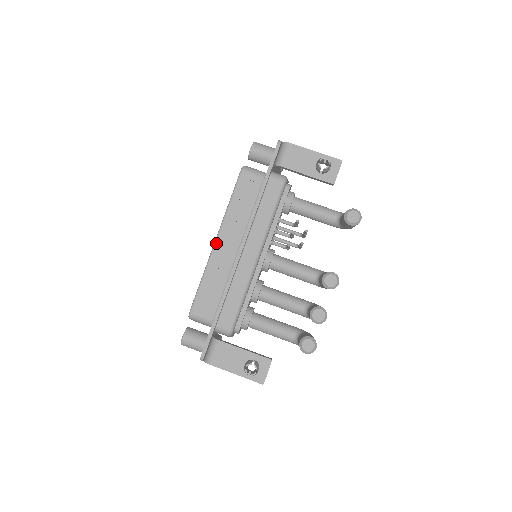
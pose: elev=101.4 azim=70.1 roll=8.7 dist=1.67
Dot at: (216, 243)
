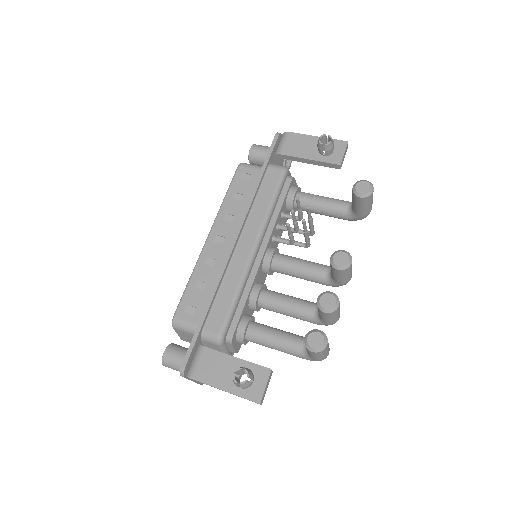
Dot at: (208, 239)
